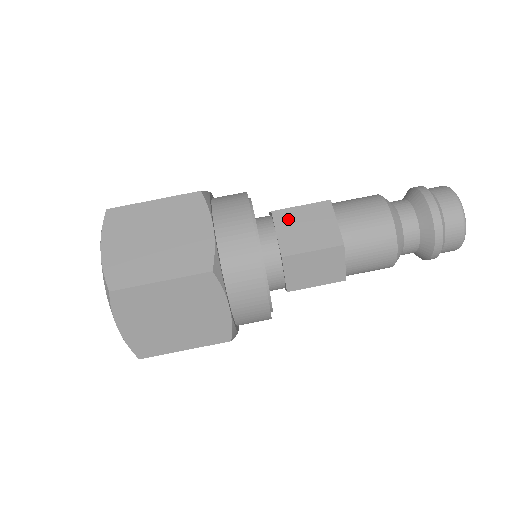
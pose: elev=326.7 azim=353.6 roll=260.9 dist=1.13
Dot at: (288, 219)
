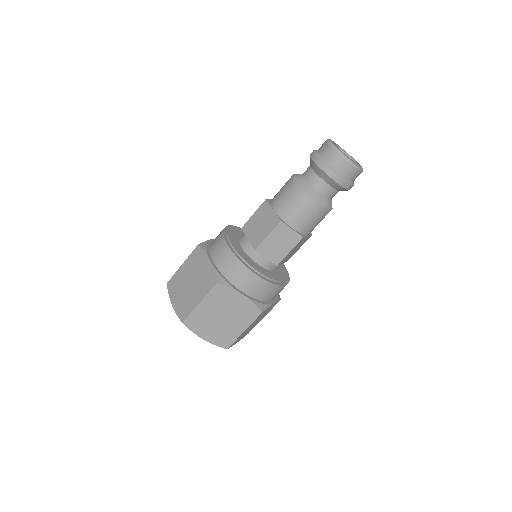
Dot at: (250, 227)
